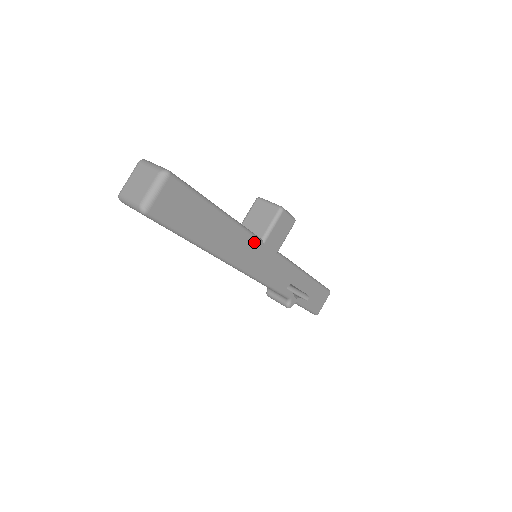
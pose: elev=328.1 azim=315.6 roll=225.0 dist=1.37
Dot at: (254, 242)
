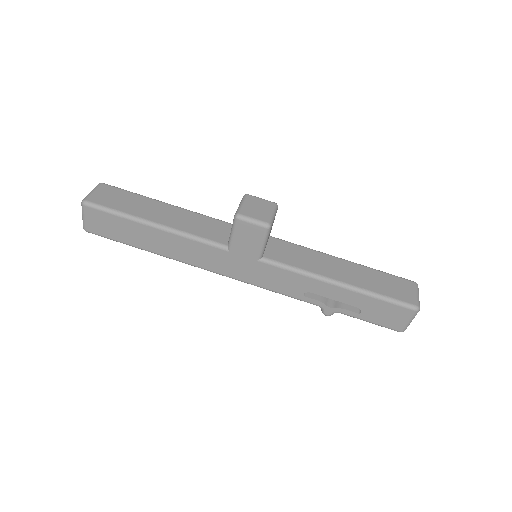
Dot at: (214, 249)
